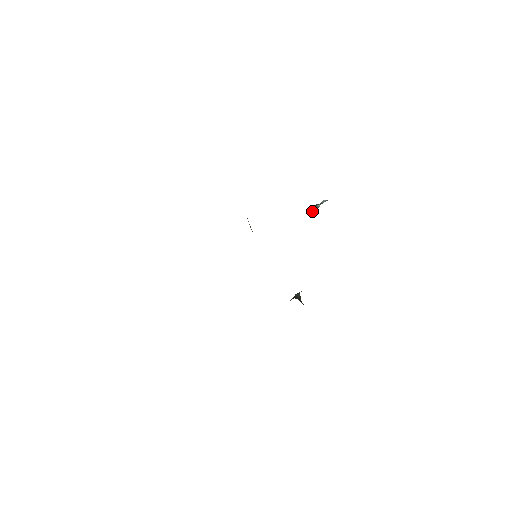
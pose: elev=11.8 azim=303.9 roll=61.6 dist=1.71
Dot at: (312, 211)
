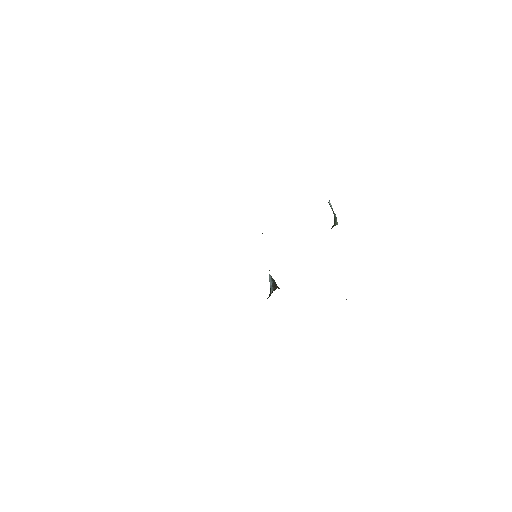
Dot at: occluded
